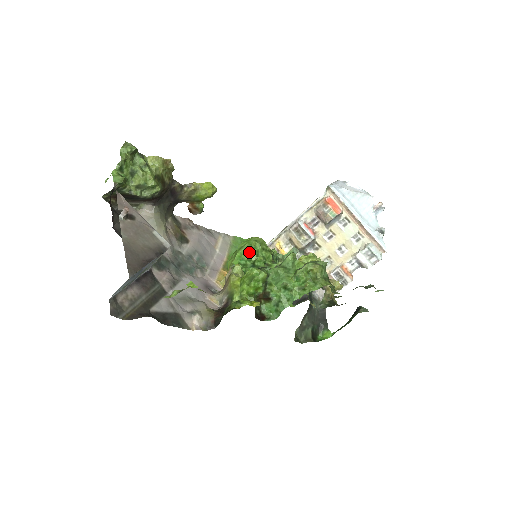
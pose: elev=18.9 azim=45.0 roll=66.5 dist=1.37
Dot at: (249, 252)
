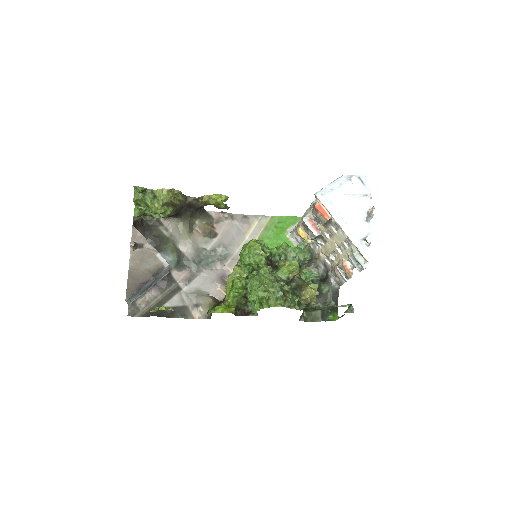
Dot at: (243, 257)
